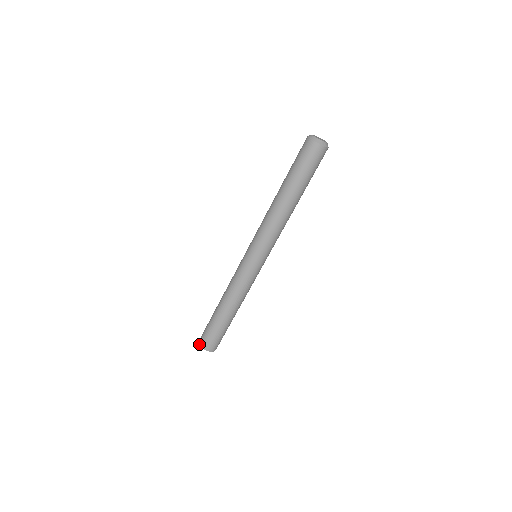
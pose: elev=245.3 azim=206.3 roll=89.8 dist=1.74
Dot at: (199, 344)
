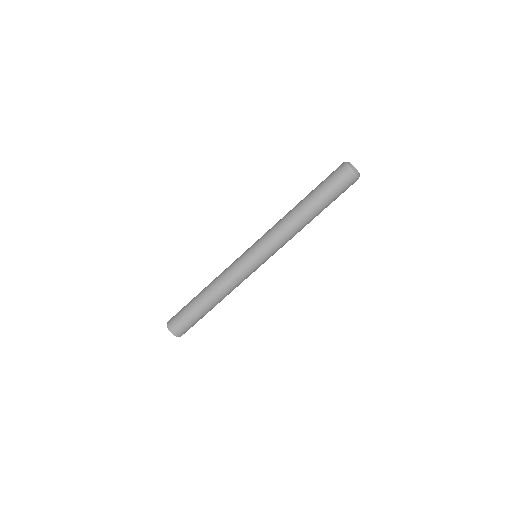
Dot at: occluded
